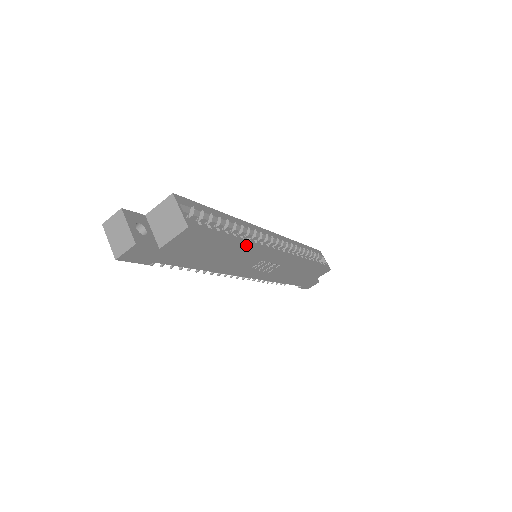
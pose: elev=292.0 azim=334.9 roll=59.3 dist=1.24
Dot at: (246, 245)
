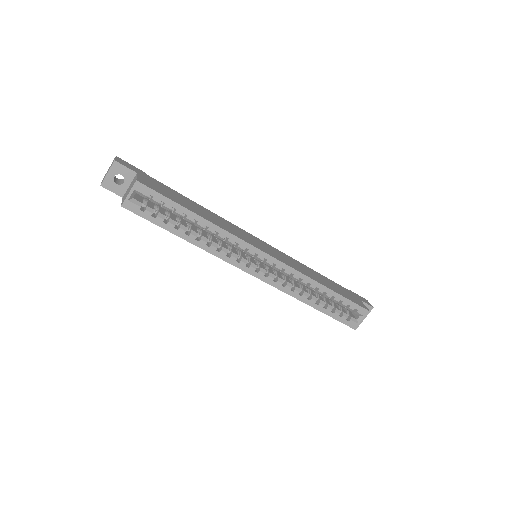
Dot at: (197, 246)
